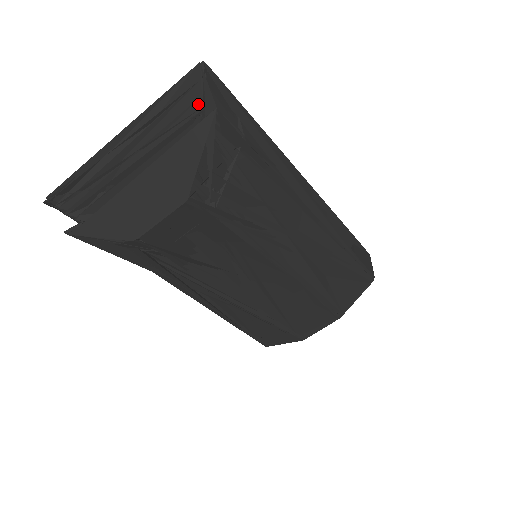
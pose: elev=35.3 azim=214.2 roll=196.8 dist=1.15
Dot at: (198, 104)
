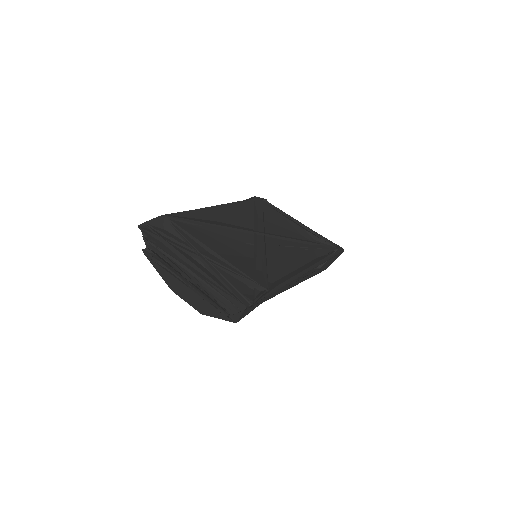
Dot at: (231, 312)
